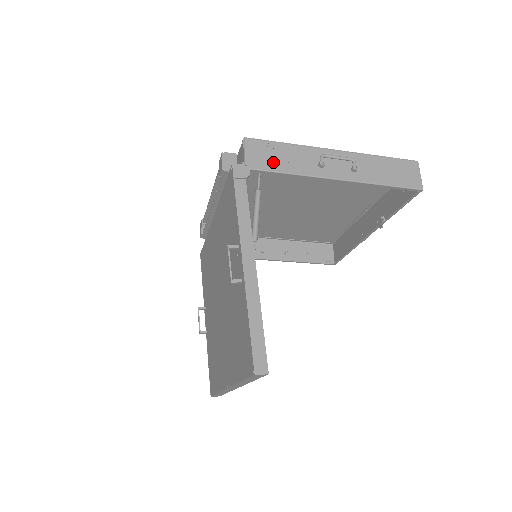
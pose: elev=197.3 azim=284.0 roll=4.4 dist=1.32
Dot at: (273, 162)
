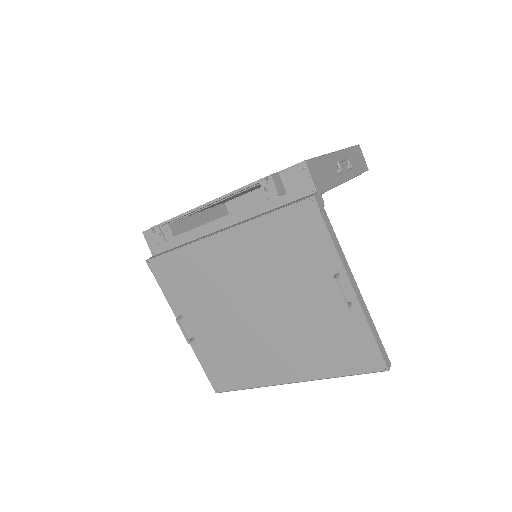
Dot at: (324, 181)
